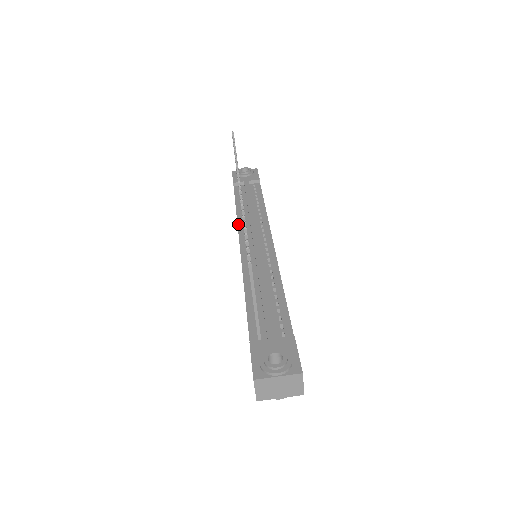
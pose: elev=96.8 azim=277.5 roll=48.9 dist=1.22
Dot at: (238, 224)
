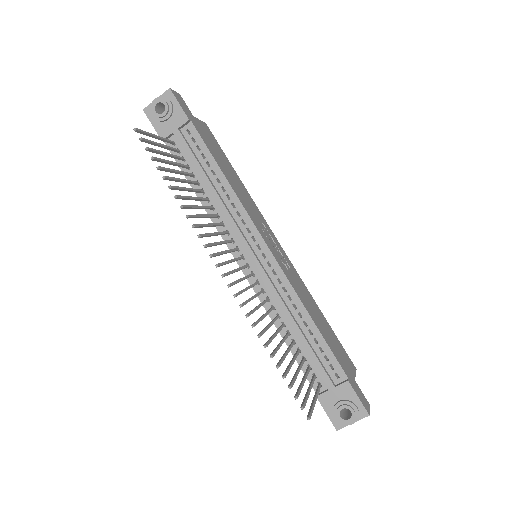
Dot at: (216, 227)
